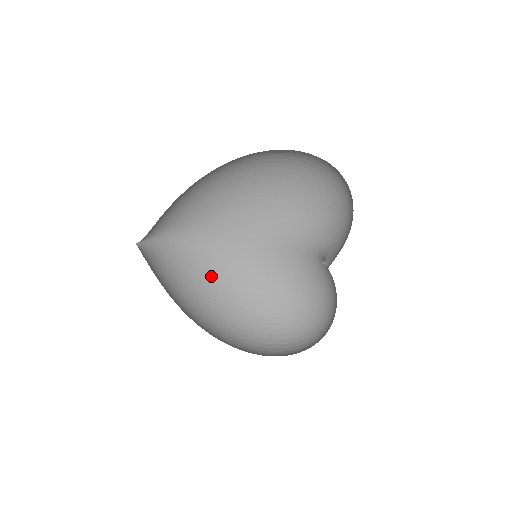
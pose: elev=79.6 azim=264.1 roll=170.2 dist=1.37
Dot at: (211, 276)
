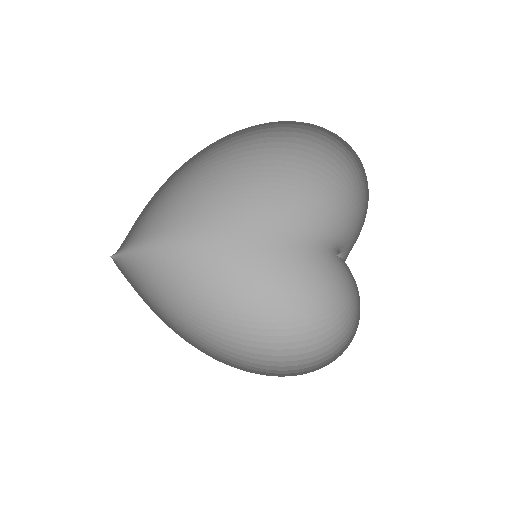
Dot at: (207, 288)
